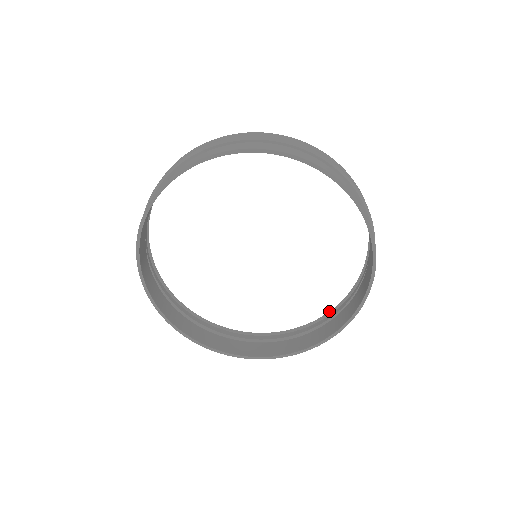
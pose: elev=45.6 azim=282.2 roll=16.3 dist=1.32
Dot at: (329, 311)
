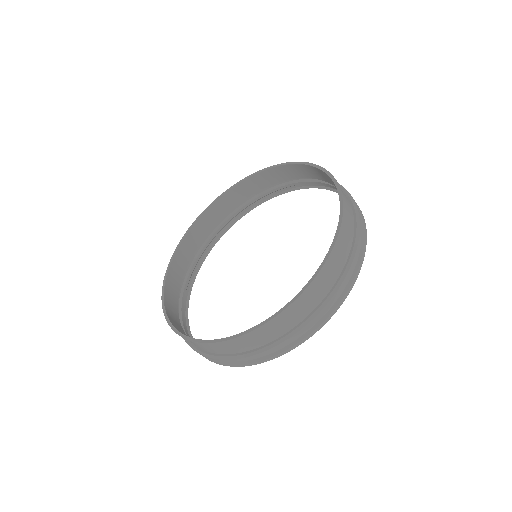
Dot at: occluded
